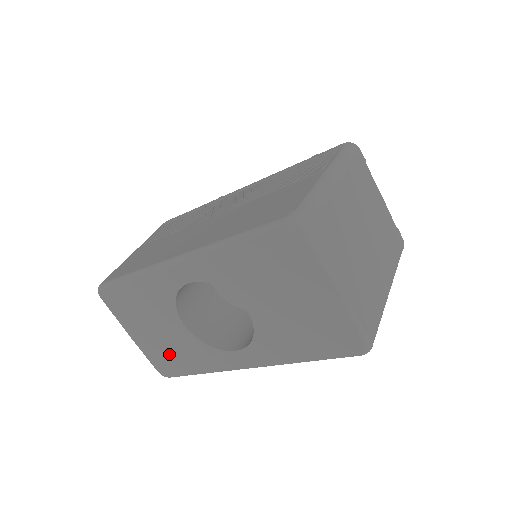
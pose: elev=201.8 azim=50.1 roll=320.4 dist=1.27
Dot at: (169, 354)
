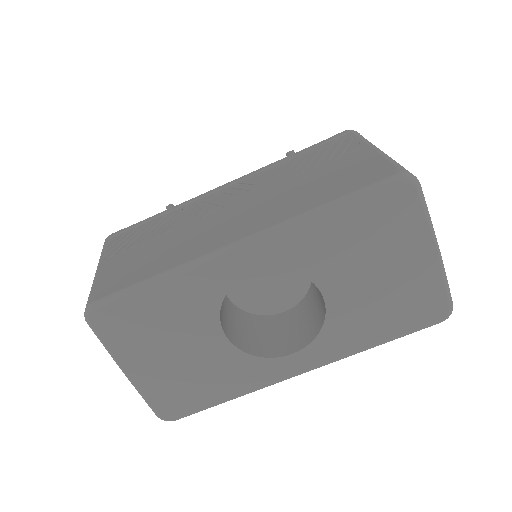
Dot at: (187, 384)
